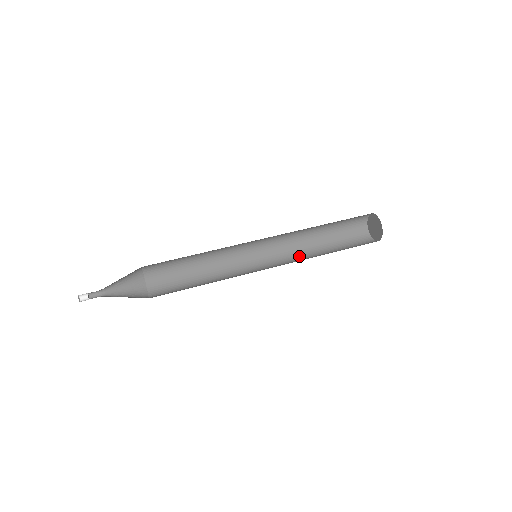
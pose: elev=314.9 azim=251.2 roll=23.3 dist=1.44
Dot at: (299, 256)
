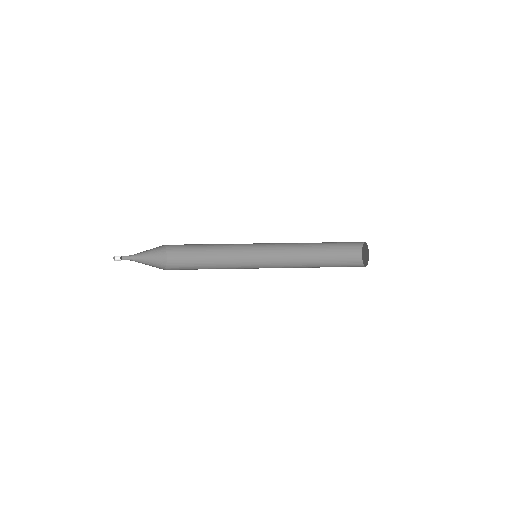
Dot at: occluded
